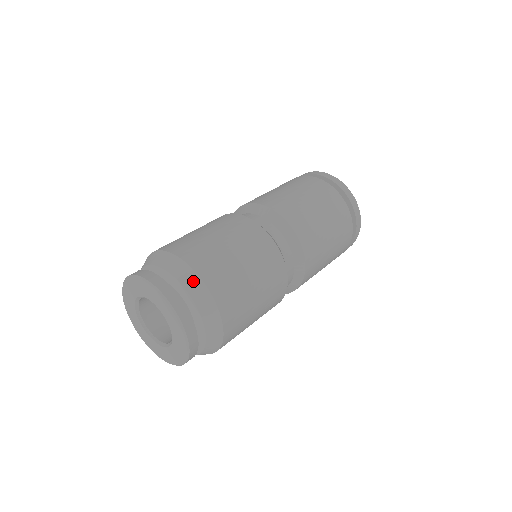
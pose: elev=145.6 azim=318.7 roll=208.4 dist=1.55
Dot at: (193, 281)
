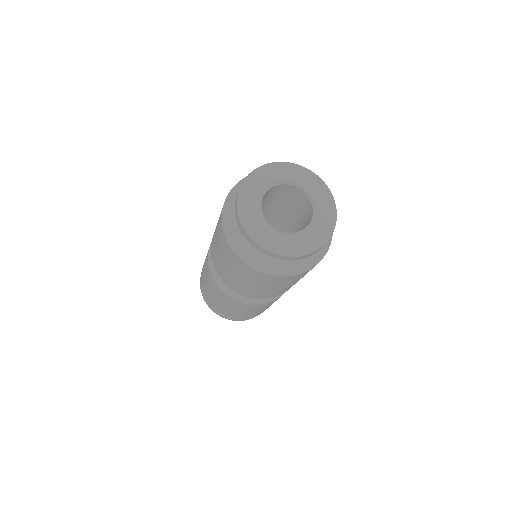
Dot at: occluded
